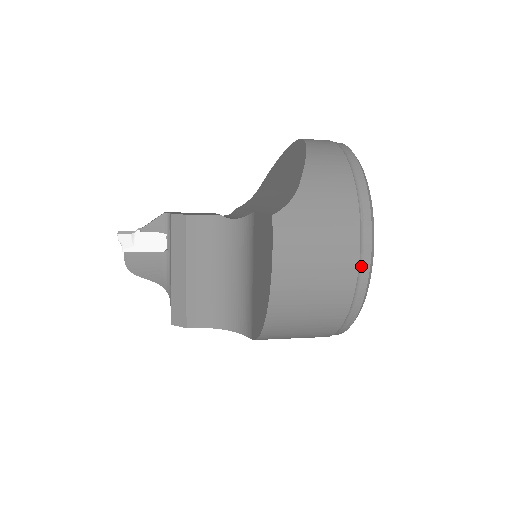
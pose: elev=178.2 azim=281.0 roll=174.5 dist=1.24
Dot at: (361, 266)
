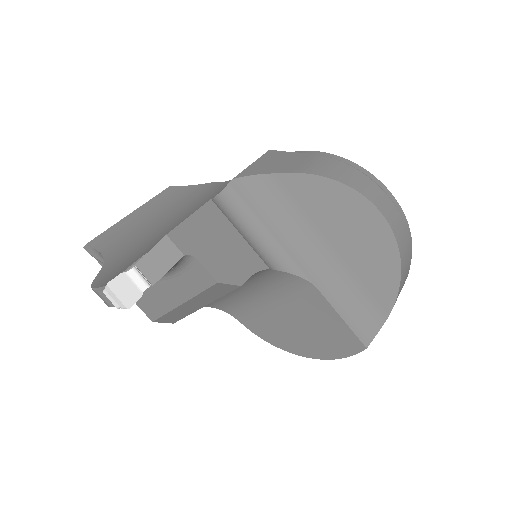
Dot at: occluded
